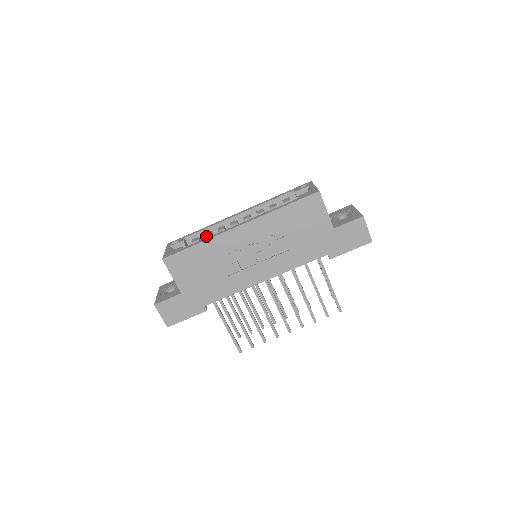
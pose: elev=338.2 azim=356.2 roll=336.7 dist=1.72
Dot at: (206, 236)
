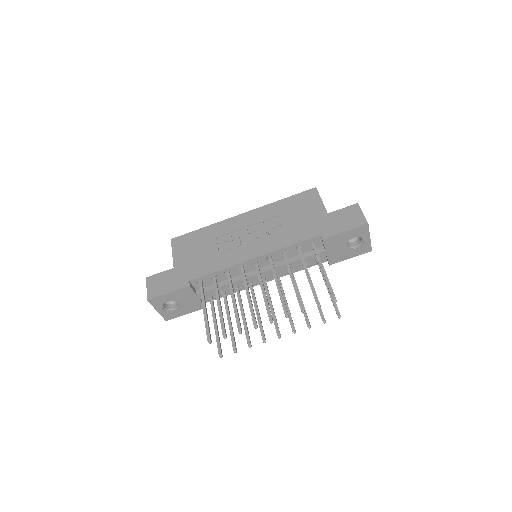
Dot at: occluded
